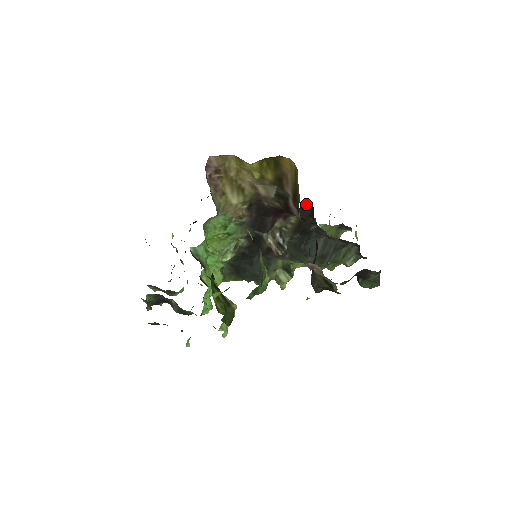
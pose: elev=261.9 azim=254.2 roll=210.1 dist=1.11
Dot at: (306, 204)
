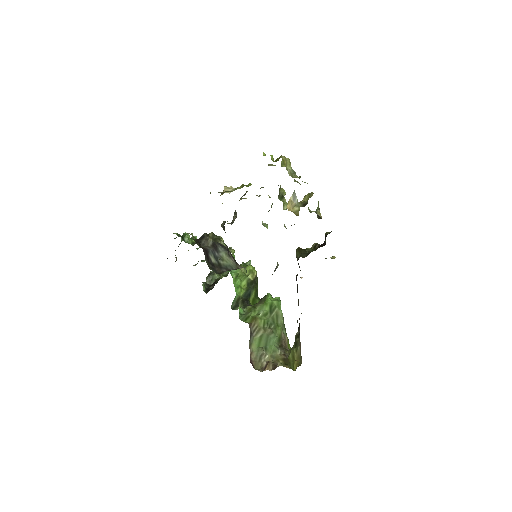
Dot at: occluded
